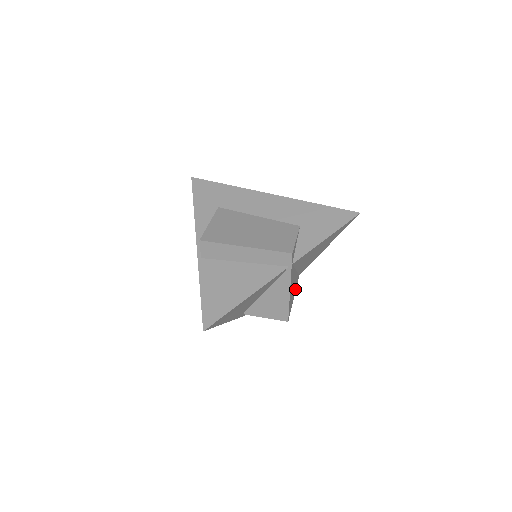
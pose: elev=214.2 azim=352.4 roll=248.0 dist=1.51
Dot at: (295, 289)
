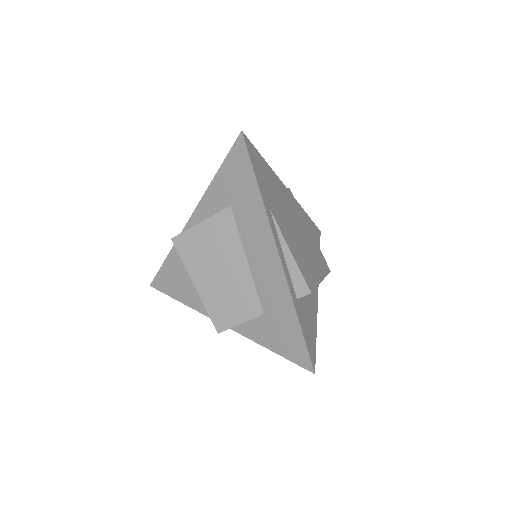
Dot at: occluded
